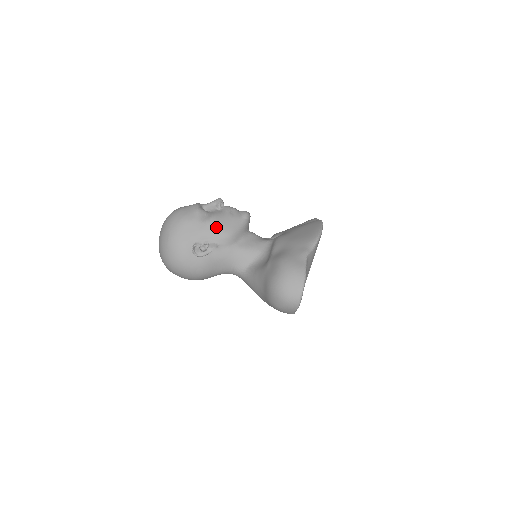
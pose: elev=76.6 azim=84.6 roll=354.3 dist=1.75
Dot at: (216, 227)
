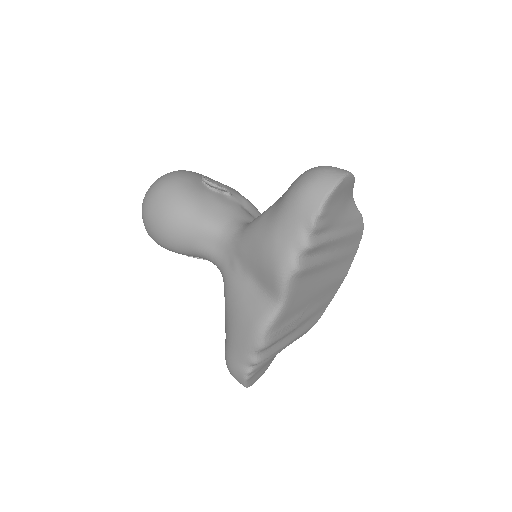
Dot at: (237, 191)
